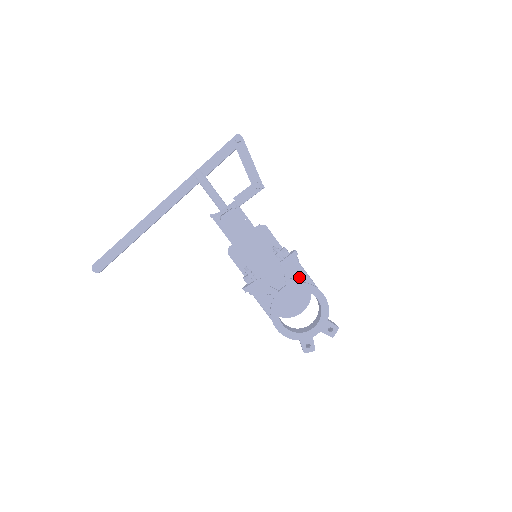
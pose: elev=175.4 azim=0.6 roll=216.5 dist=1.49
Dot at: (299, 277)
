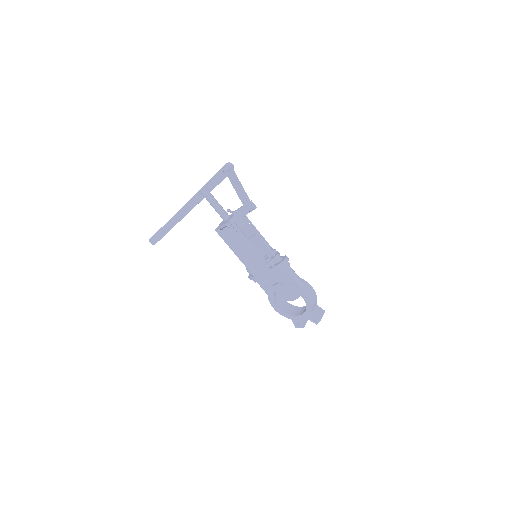
Dot at: (289, 279)
